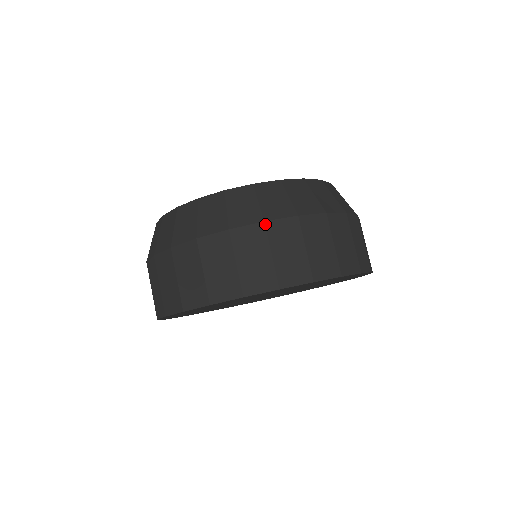
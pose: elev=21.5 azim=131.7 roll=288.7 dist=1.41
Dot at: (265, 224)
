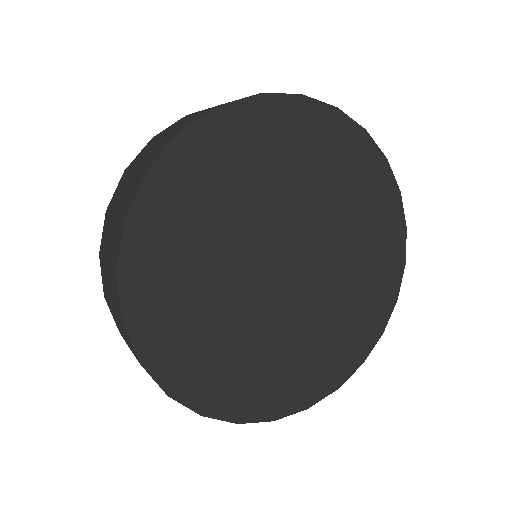
Dot at: (154, 137)
